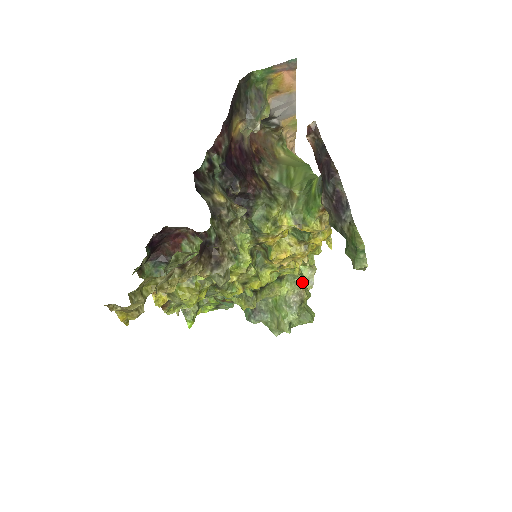
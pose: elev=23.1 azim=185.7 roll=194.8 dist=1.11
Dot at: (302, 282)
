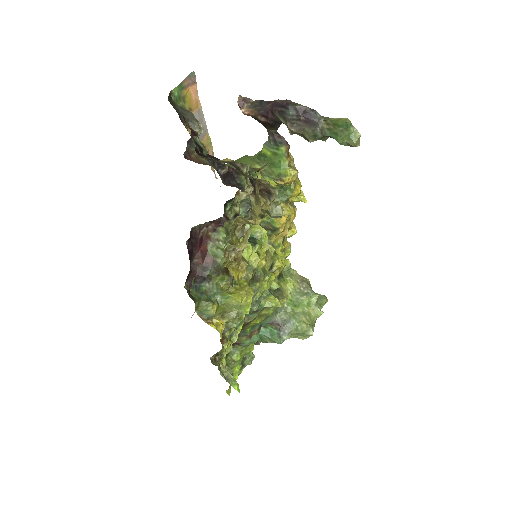
Dot at: (296, 272)
